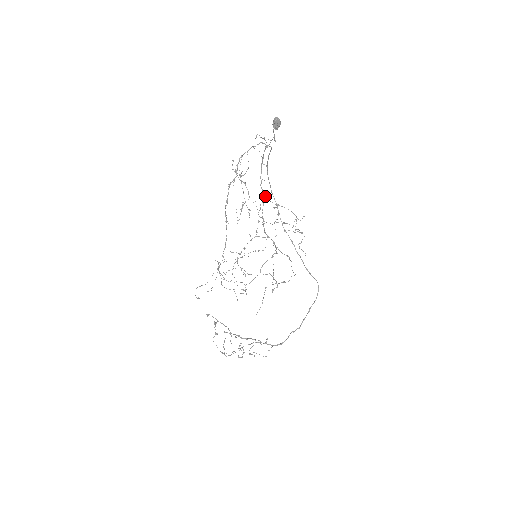
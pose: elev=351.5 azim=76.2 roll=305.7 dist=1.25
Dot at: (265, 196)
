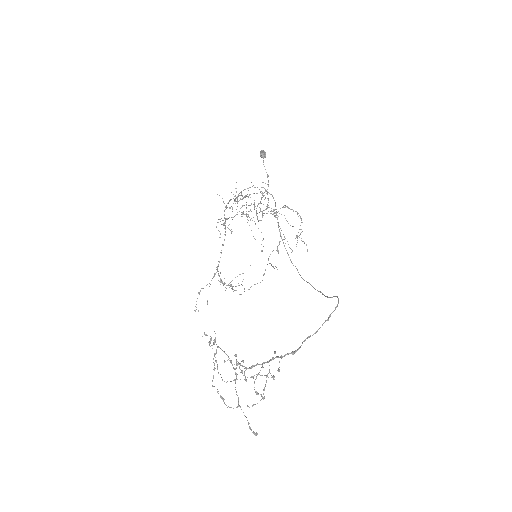
Dot at: (260, 203)
